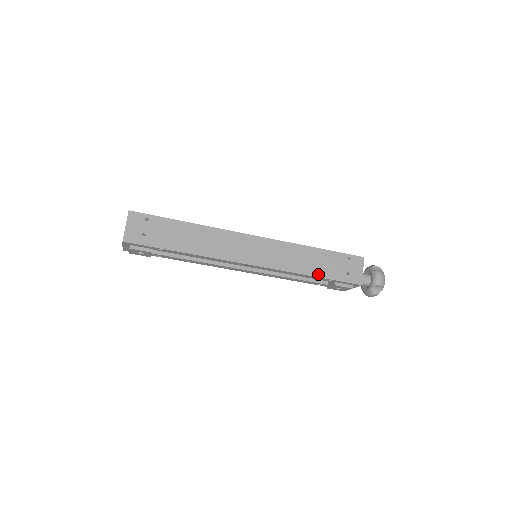
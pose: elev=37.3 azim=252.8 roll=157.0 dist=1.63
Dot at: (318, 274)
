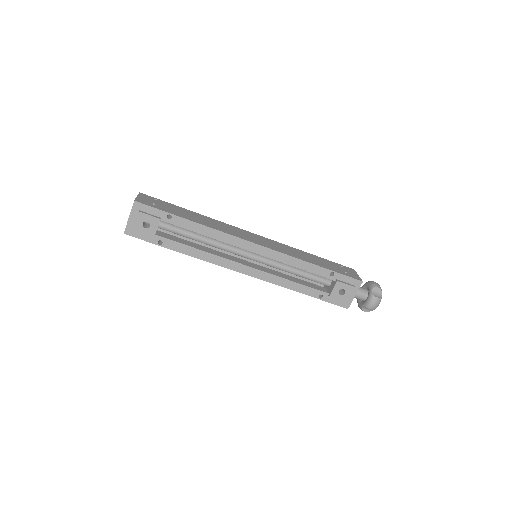
Dot at: (319, 265)
